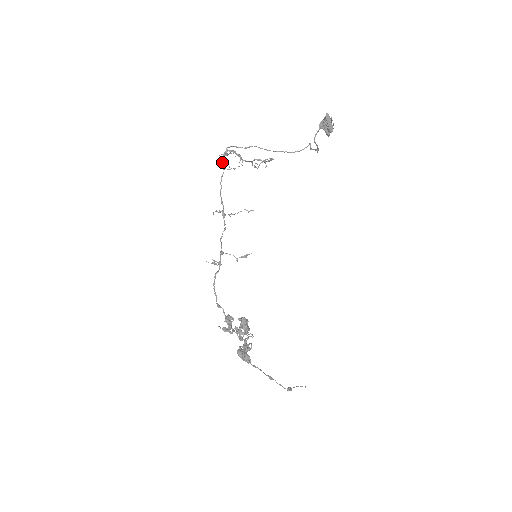
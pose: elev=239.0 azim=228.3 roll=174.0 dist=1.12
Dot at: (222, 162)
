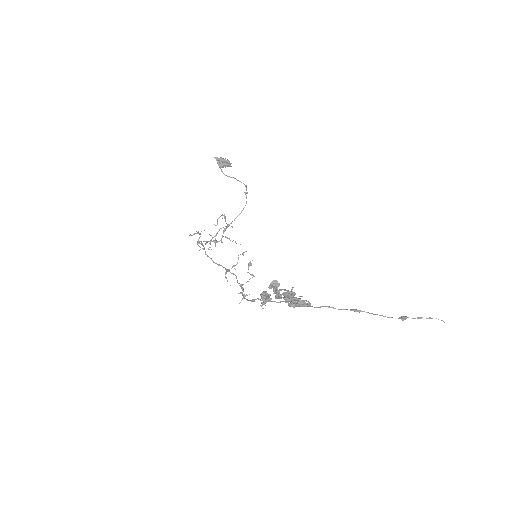
Dot at: occluded
